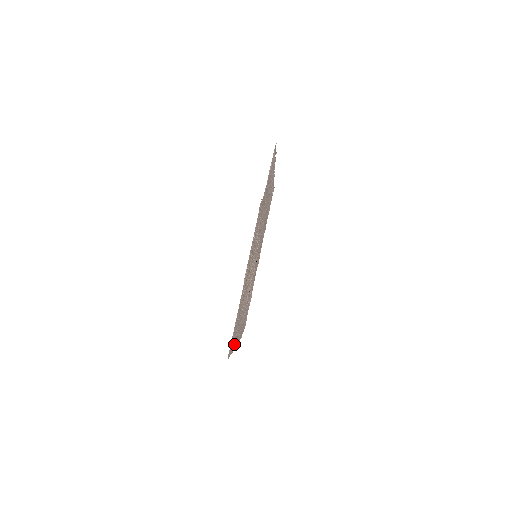
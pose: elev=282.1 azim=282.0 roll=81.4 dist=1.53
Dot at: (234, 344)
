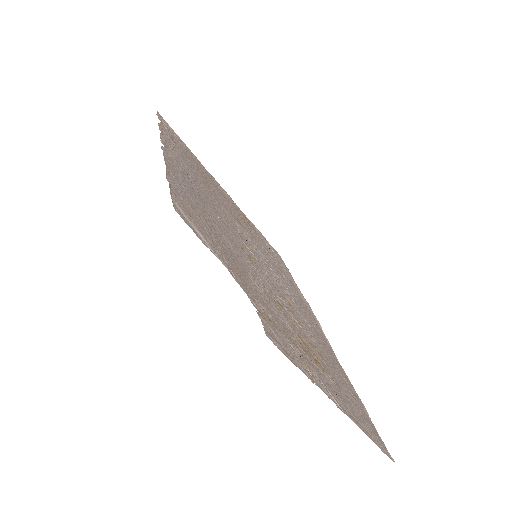
Dot at: (351, 388)
